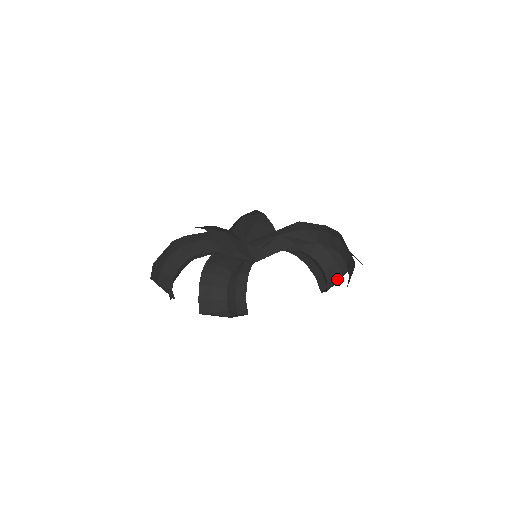
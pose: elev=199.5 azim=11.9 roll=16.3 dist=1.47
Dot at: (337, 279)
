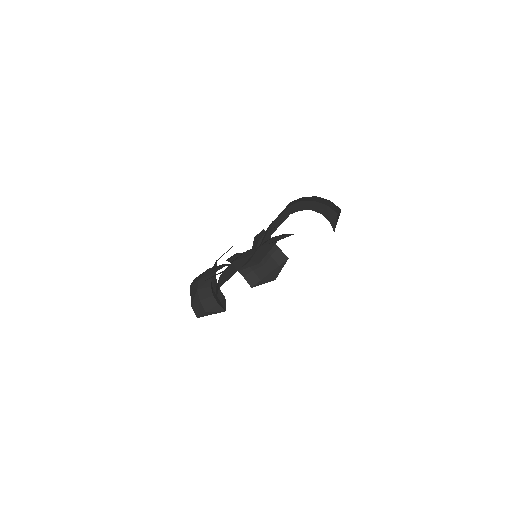
Dot at: (336, 219)
